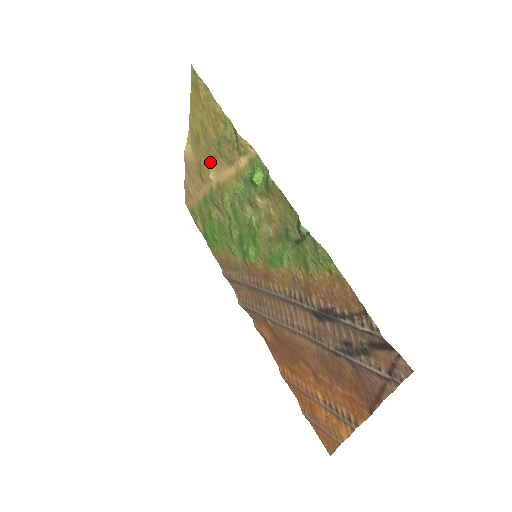
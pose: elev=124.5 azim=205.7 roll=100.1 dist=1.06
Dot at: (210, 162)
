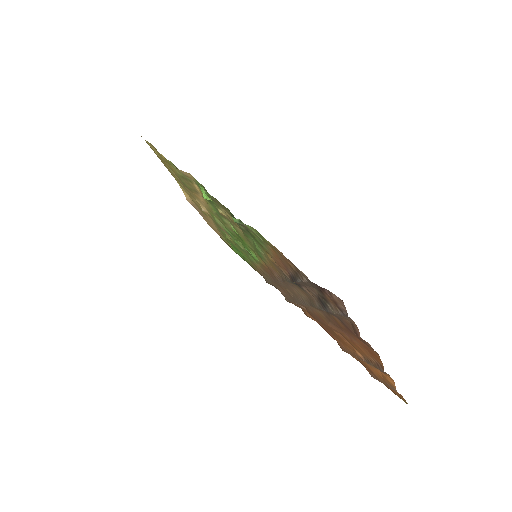
Dot at: occluded
